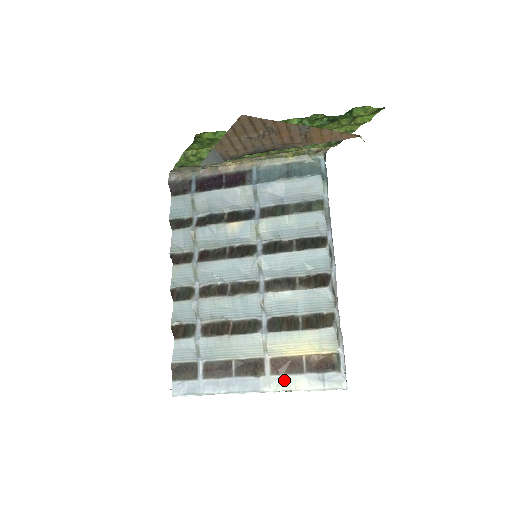
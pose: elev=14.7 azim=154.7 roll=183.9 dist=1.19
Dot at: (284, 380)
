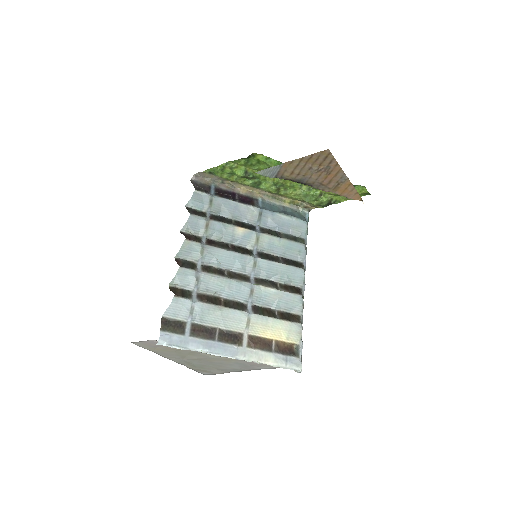
Dot at: (257, 353)
